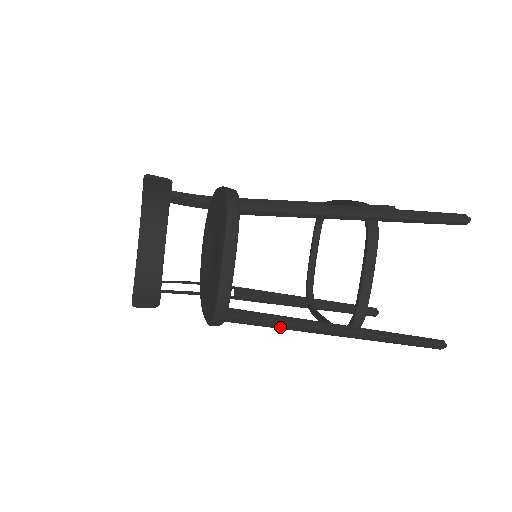
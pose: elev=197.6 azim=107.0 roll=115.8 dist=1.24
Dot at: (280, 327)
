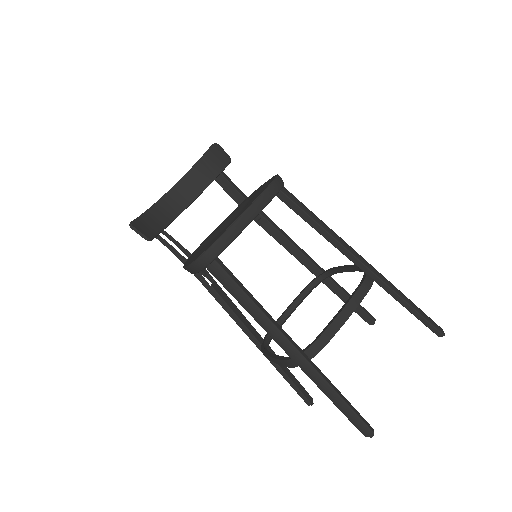
Dot at: (247, 307)
